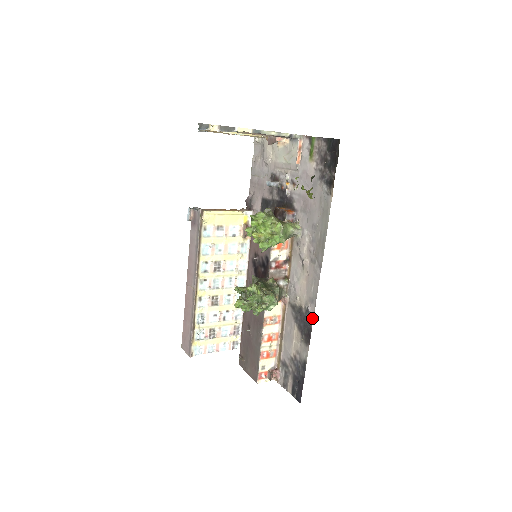
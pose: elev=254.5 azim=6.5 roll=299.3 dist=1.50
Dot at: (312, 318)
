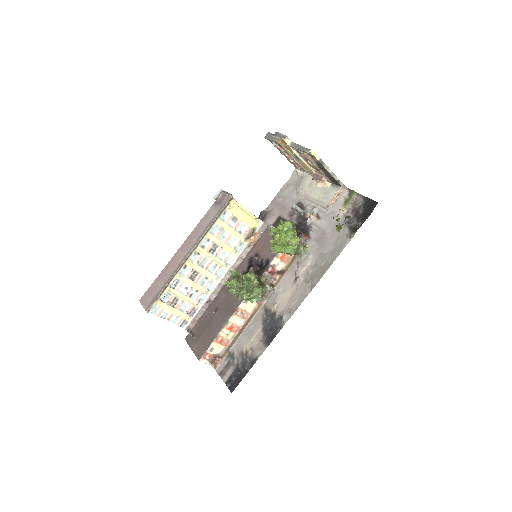
Dot at: (283, 325)
